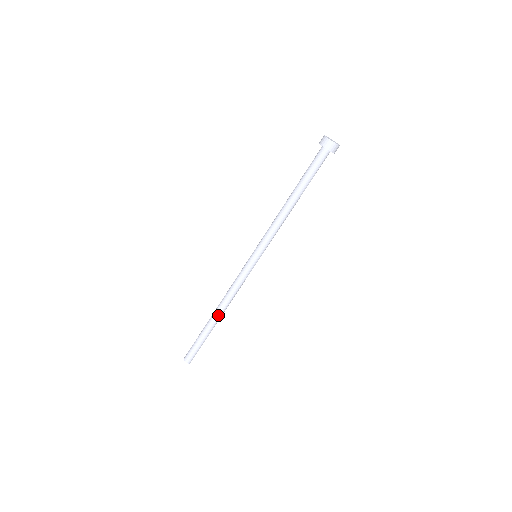
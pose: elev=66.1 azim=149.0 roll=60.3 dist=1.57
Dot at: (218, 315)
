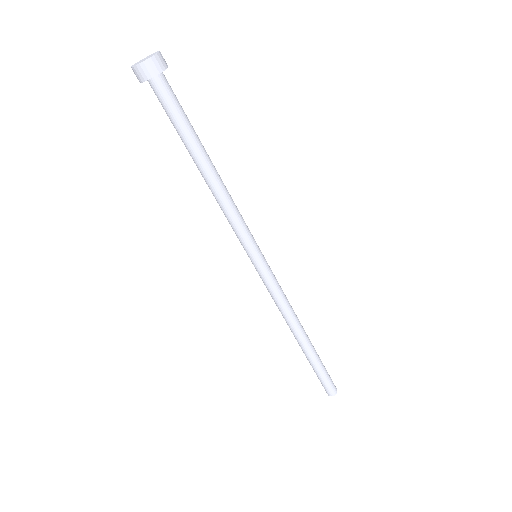
Dot at: (296, 338)
